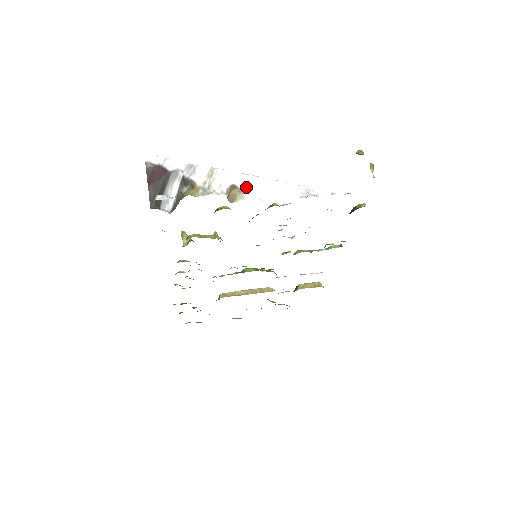
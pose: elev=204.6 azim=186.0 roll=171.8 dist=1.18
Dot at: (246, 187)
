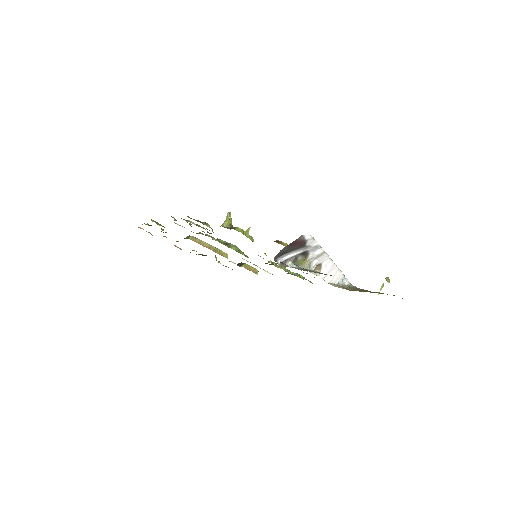
Dot at: (325, 268)
